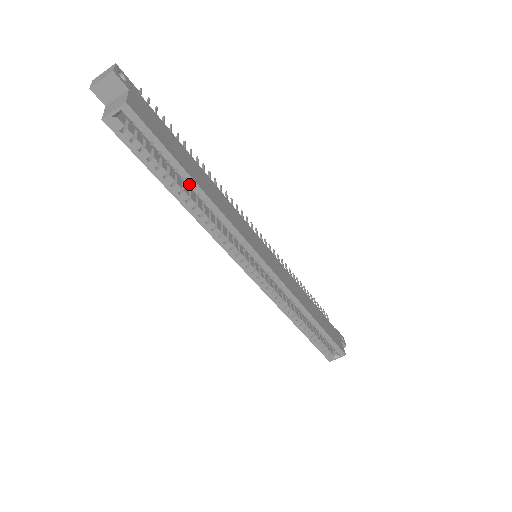
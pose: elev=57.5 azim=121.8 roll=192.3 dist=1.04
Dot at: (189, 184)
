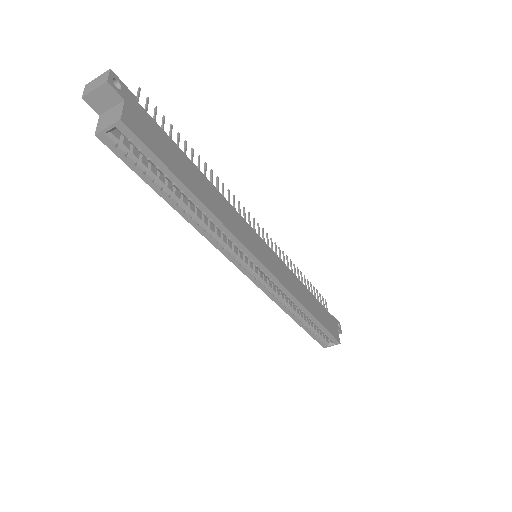
Dot at: (188, 196)
